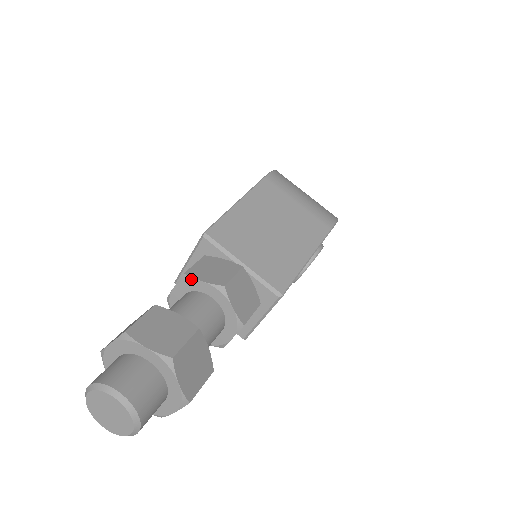
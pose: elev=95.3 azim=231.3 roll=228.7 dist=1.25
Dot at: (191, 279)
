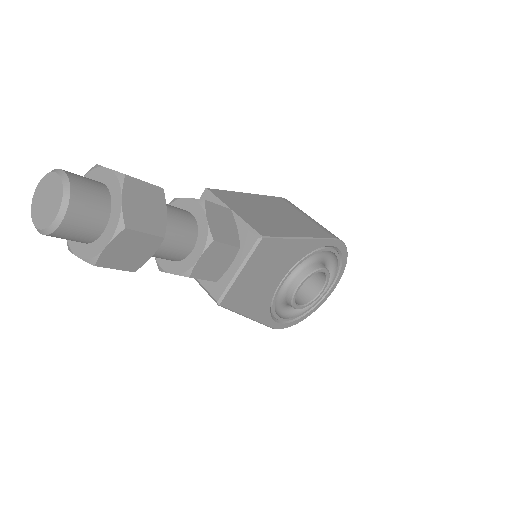
Dot at: (178, 199)
